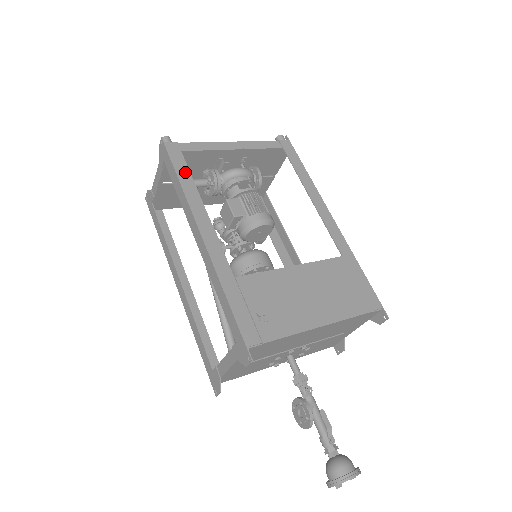
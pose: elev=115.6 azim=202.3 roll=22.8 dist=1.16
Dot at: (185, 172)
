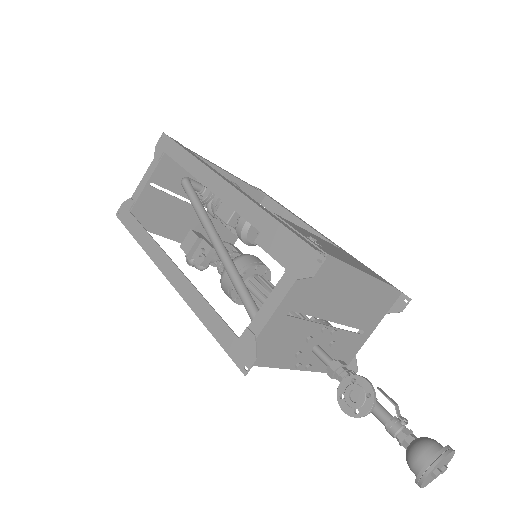
Dot at: (193, 153)
